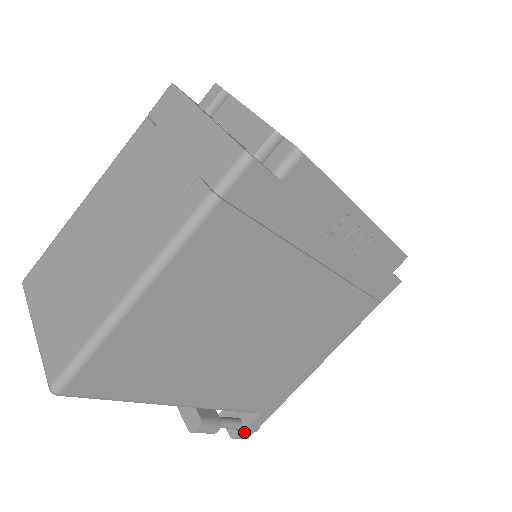
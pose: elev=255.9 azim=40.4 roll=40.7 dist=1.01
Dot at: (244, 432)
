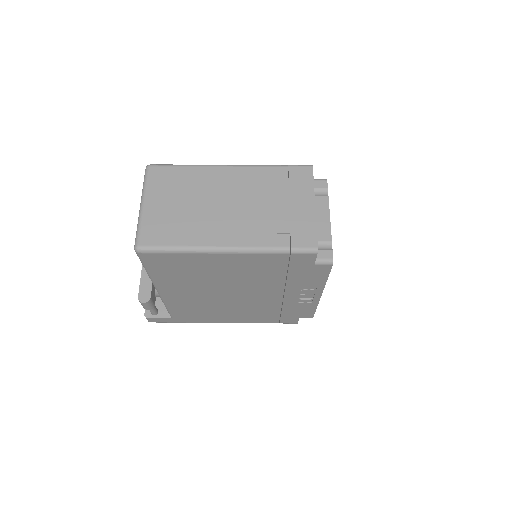
Dot at: (154, 319)
